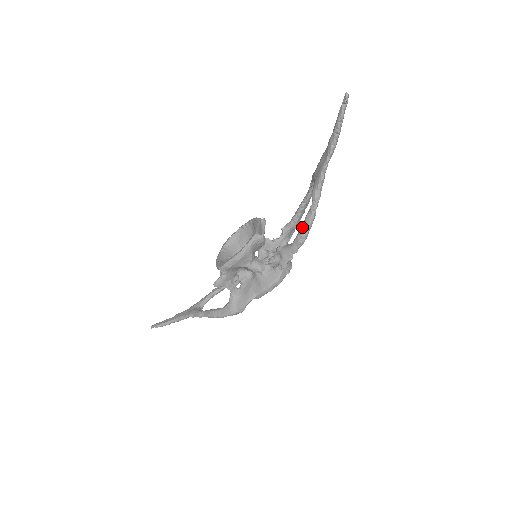
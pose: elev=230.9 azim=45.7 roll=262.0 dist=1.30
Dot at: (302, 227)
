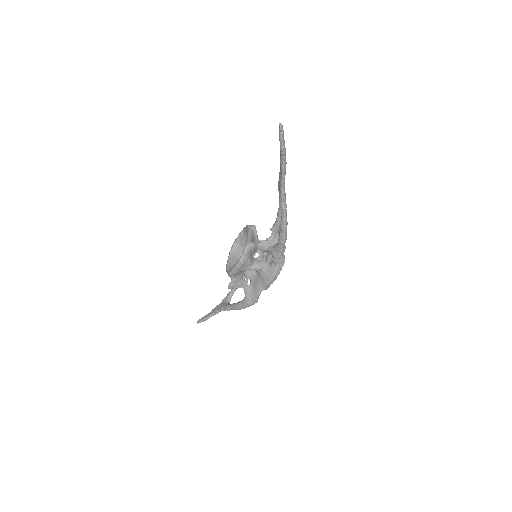
Dot at: (280, 232)
